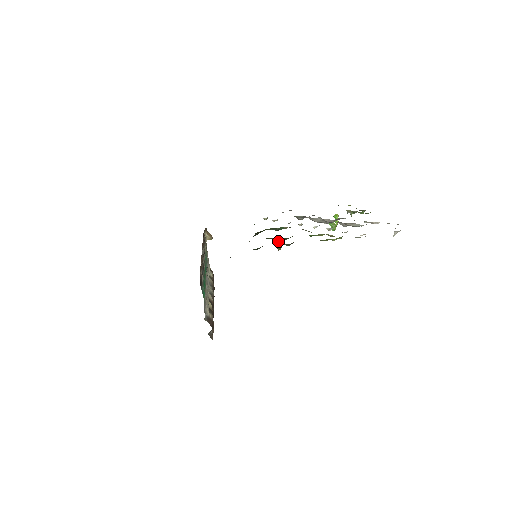
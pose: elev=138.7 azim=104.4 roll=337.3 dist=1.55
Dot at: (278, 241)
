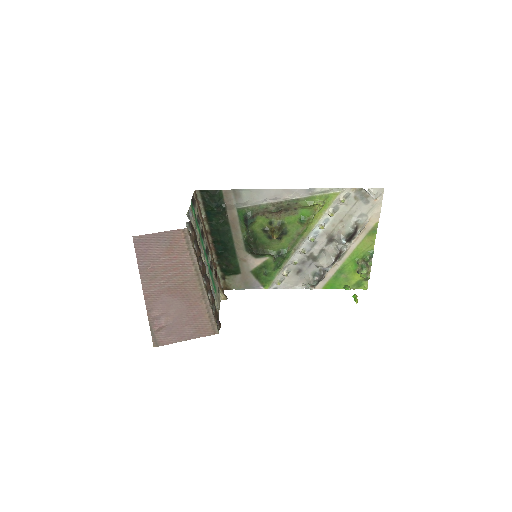
Dot at: (273, 228)
